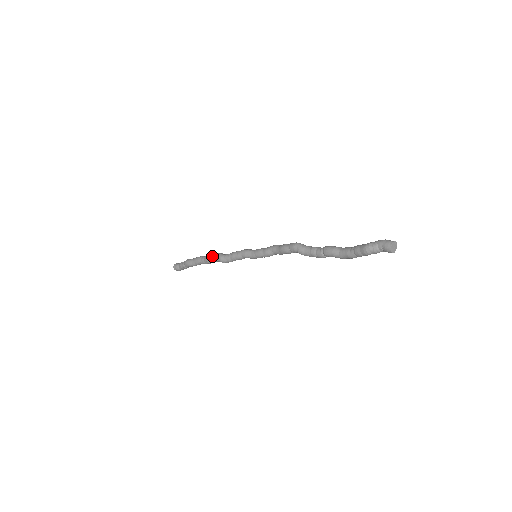
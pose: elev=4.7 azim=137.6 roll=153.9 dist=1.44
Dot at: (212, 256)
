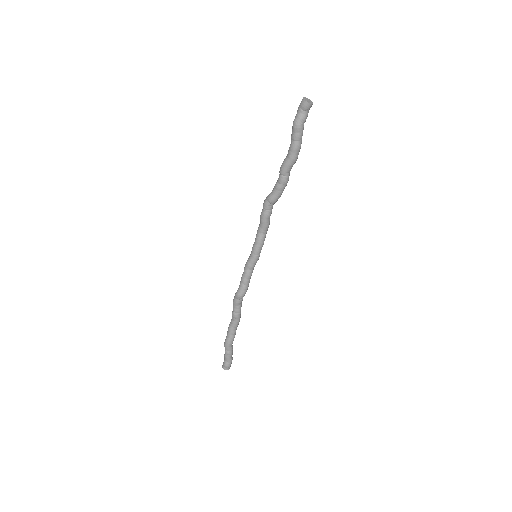
Dot at: occluded
